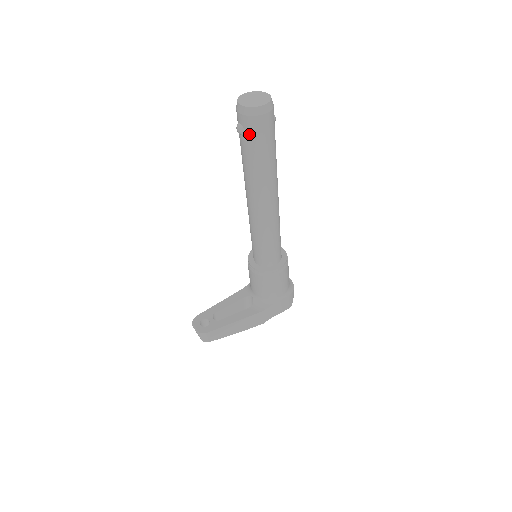
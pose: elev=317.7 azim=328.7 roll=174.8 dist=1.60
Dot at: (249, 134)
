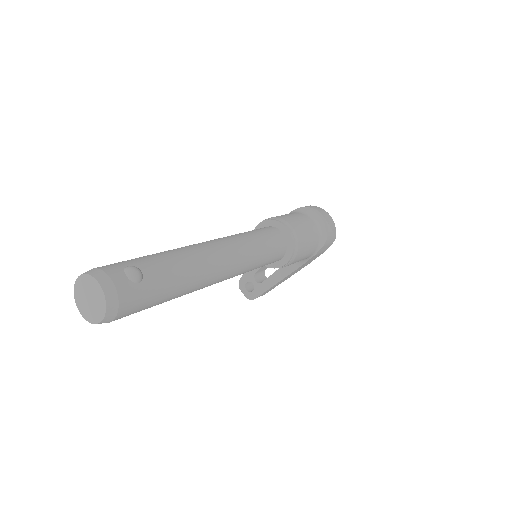
Dot at: occluded
